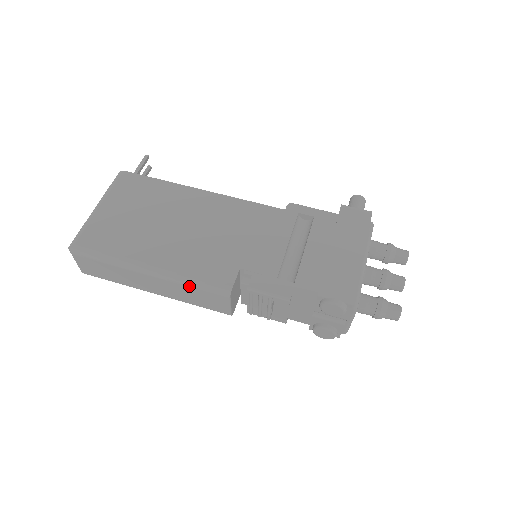
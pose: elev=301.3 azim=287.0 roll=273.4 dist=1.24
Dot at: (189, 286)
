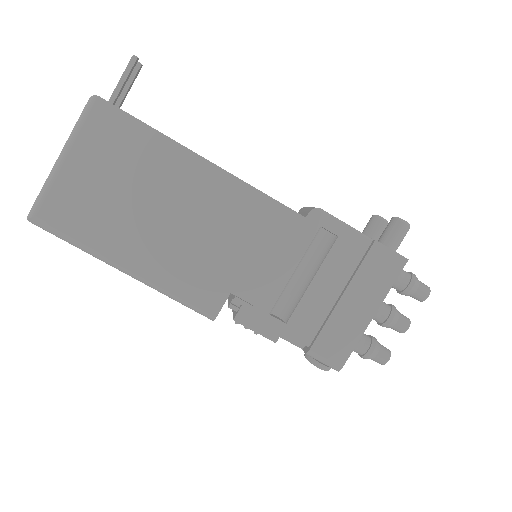
Dot at: occluded
